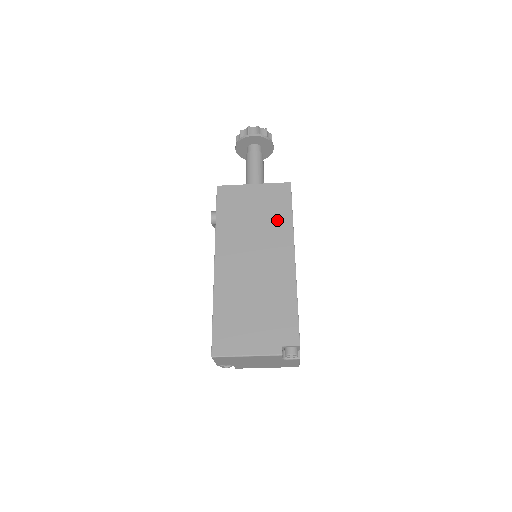
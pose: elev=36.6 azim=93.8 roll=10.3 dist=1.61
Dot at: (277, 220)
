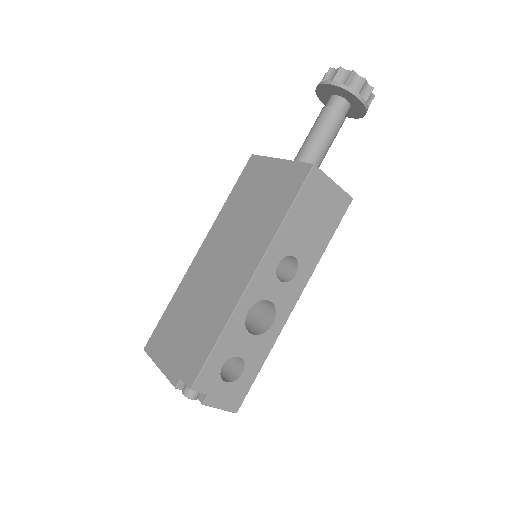
Dot at: (269, 217)
